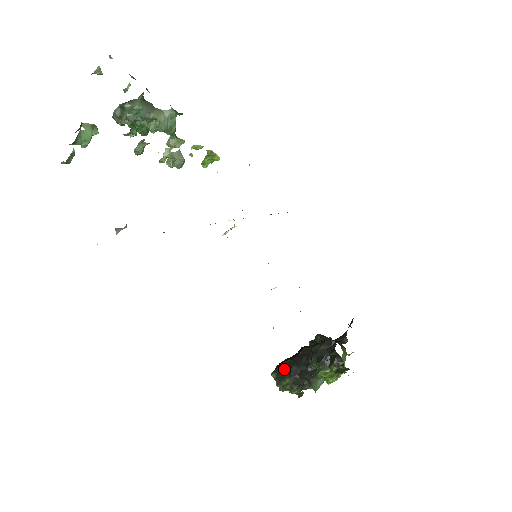
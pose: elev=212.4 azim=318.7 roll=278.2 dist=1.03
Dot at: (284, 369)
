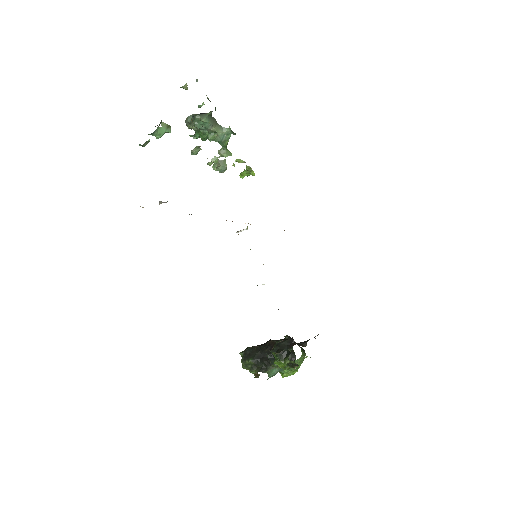
Dot at: (251, 351)
